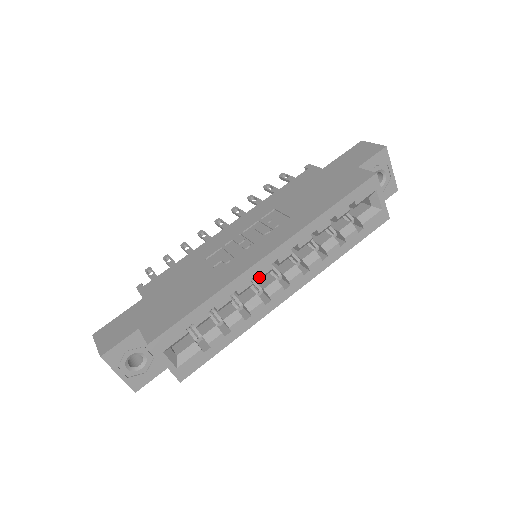
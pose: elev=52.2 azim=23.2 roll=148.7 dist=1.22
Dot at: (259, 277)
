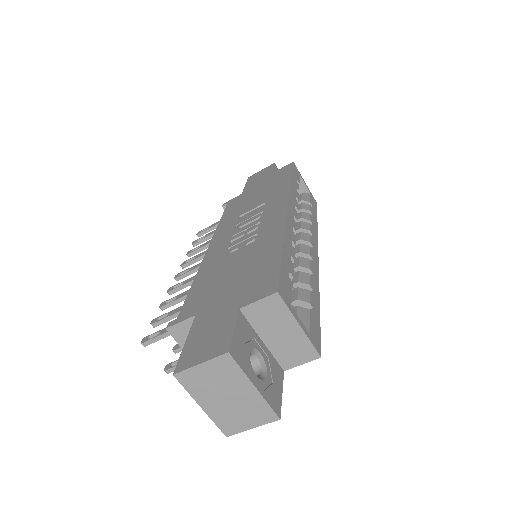
Dot at: (295, 230)
